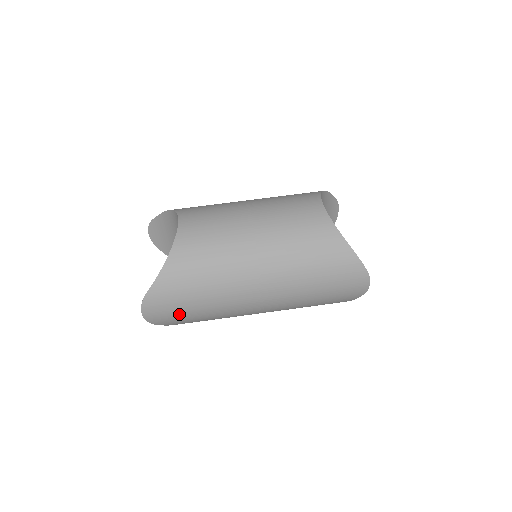
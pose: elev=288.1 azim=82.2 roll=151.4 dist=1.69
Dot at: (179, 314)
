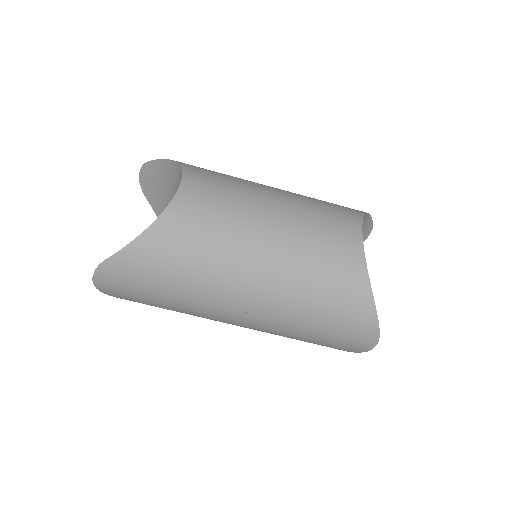
Dot at: (138, 295)
